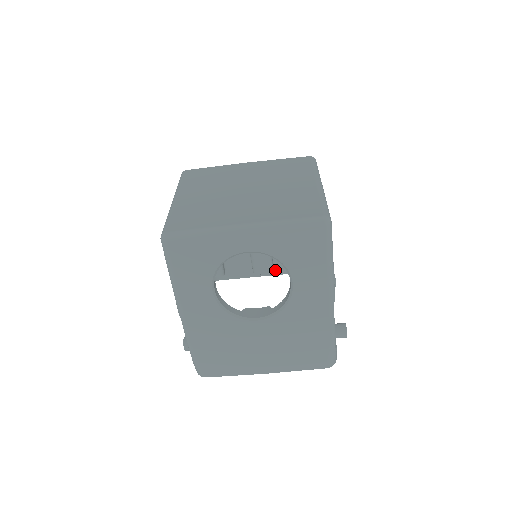
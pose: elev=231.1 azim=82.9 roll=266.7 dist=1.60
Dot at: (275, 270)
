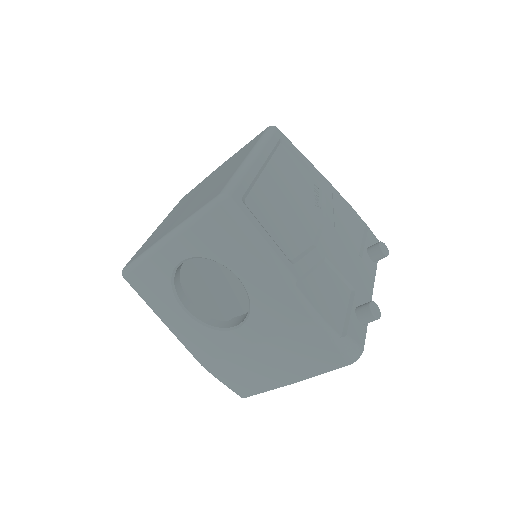
Dot at: occluded
